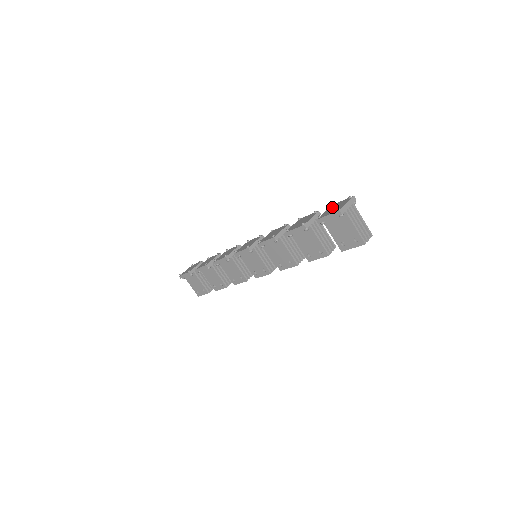
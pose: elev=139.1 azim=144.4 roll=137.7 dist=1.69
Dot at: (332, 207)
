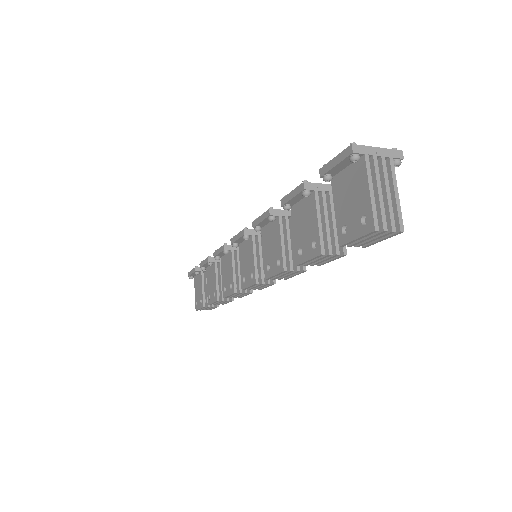
Dot at: occluded
